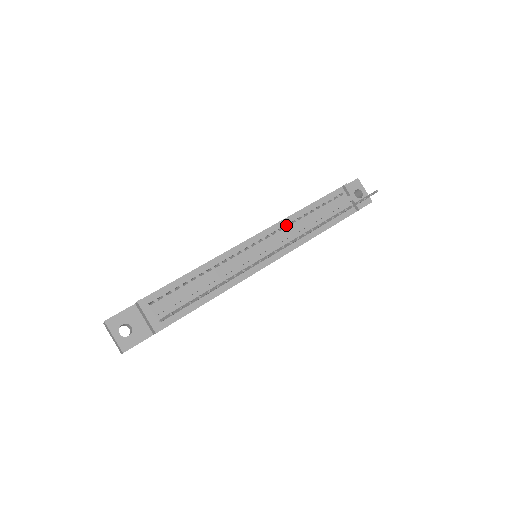
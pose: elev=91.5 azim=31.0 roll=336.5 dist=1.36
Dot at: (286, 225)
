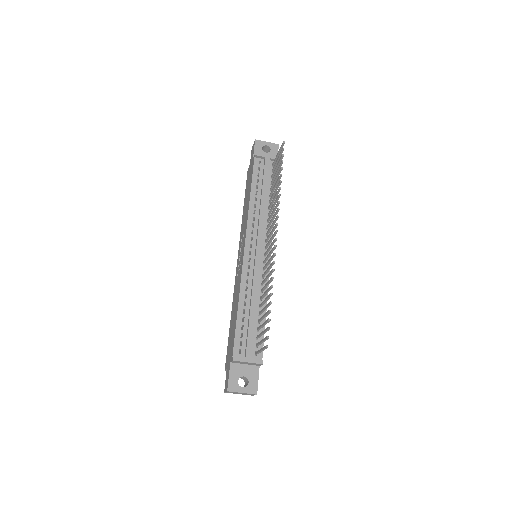
Dot at: (252, 219)
